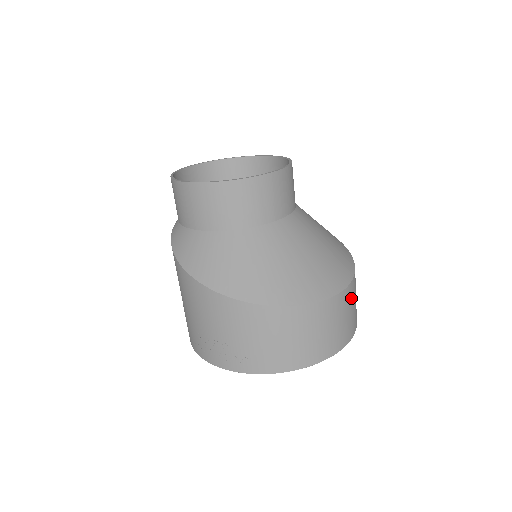
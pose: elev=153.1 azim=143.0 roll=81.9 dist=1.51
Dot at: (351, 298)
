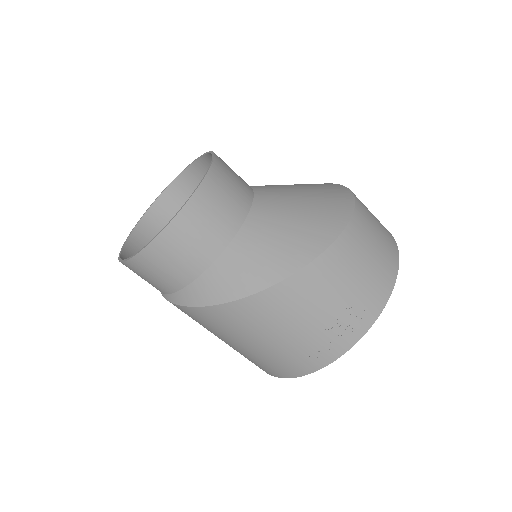
Dot at: occluded
